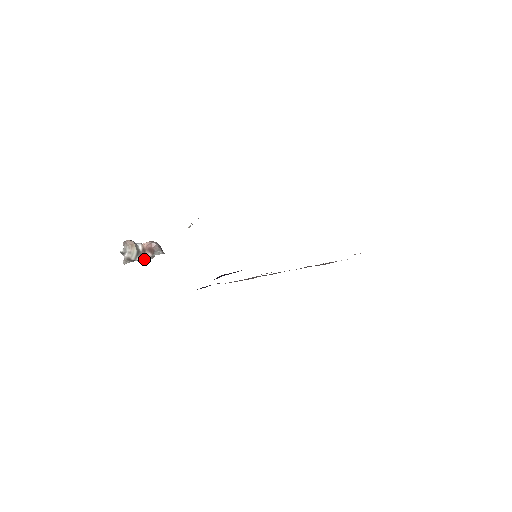
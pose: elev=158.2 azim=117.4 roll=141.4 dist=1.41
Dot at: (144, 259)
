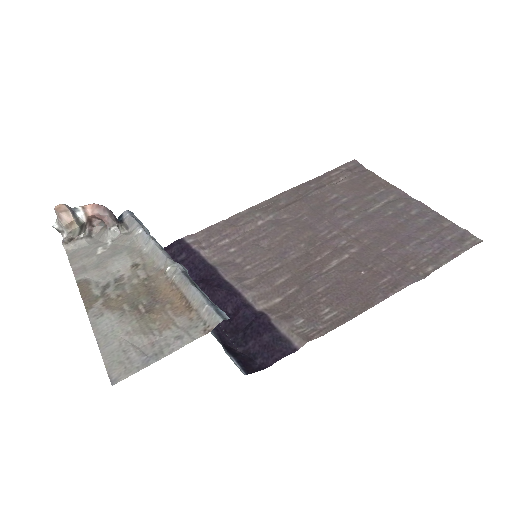
Dot at: (91, 227)
